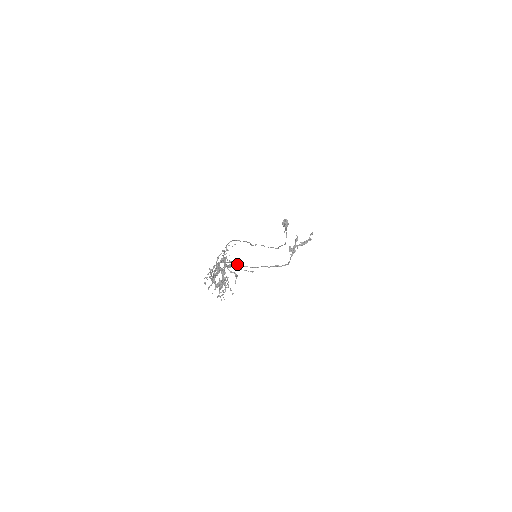
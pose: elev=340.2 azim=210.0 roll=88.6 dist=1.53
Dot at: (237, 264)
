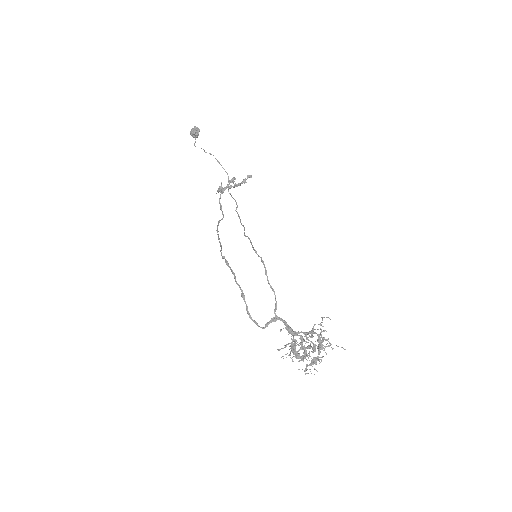
Dot at: occluded
